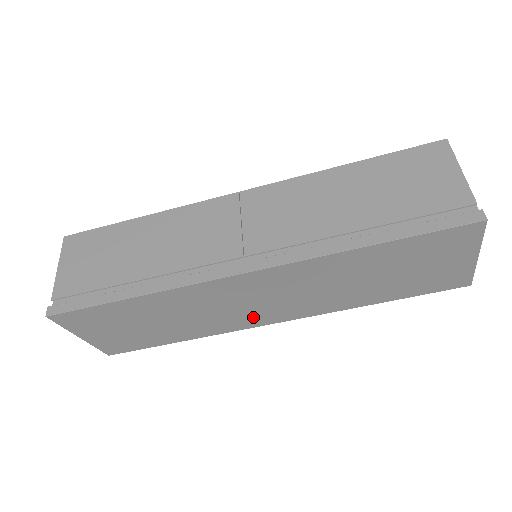
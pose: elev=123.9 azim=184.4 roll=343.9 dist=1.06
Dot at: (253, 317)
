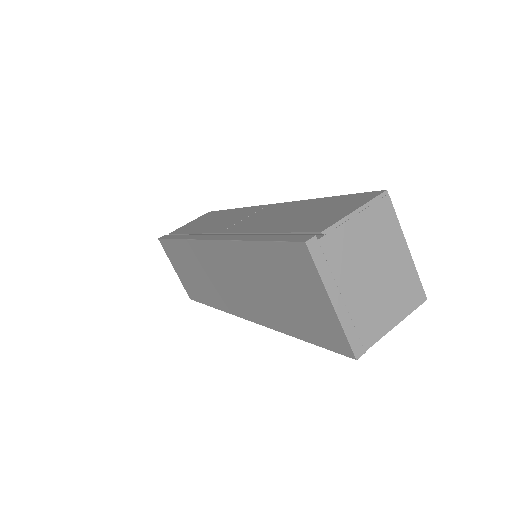
Dot at: (232, 301)
